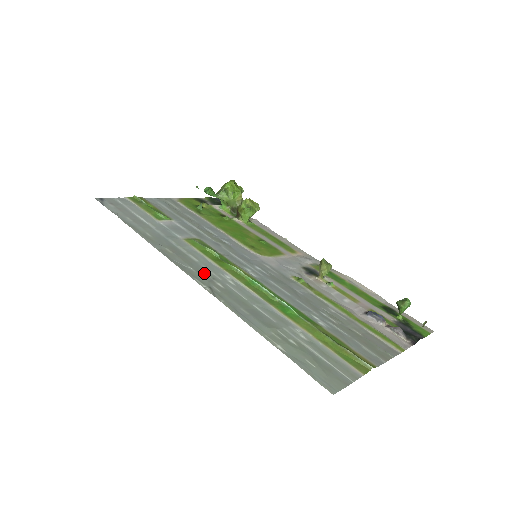
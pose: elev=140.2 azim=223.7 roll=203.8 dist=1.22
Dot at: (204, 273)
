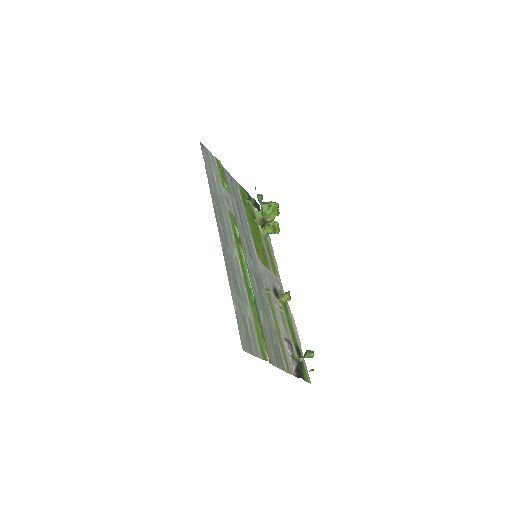
Dot at: (226, 237)
